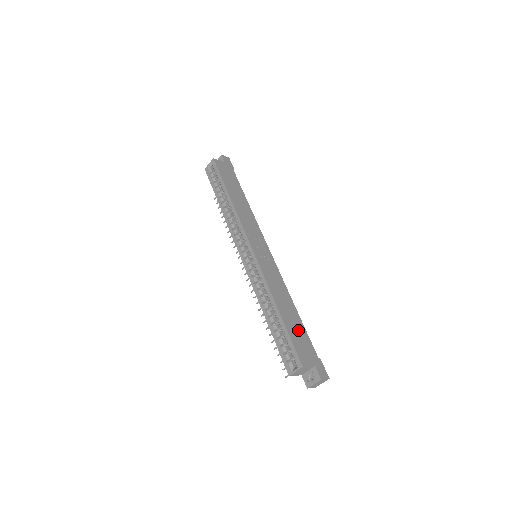
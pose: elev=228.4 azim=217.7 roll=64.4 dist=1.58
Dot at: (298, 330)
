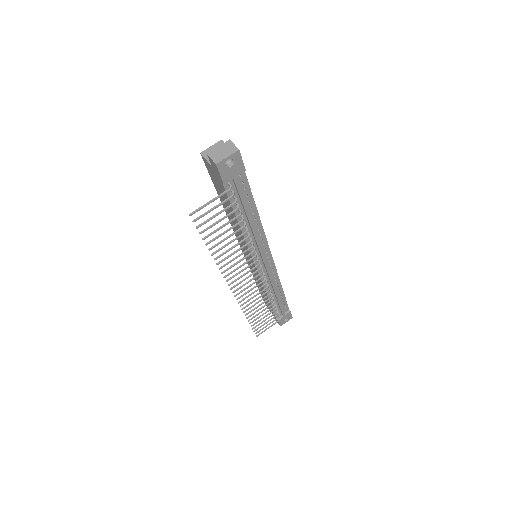
Dot at: occluded
